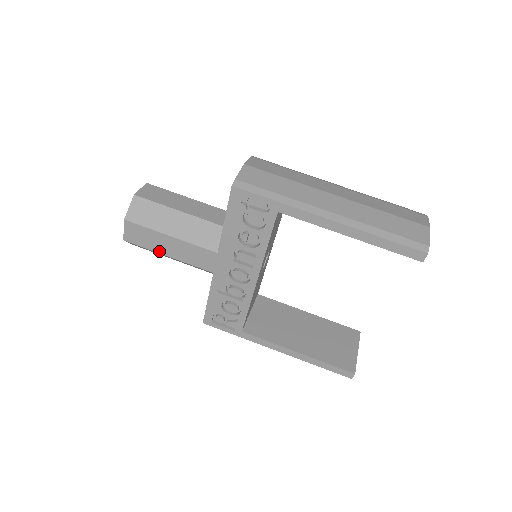
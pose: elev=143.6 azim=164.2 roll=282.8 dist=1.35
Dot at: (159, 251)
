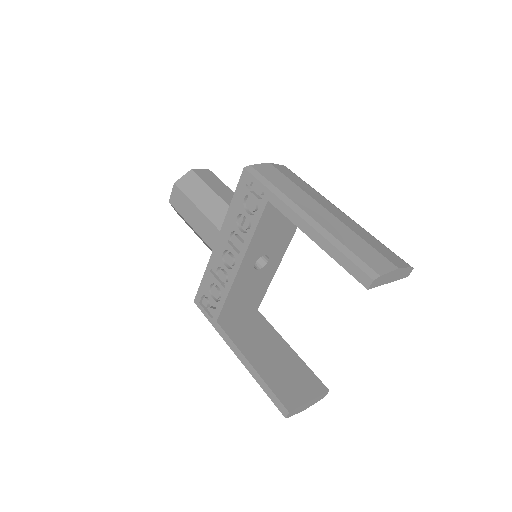
Dot at: (186, 218)
